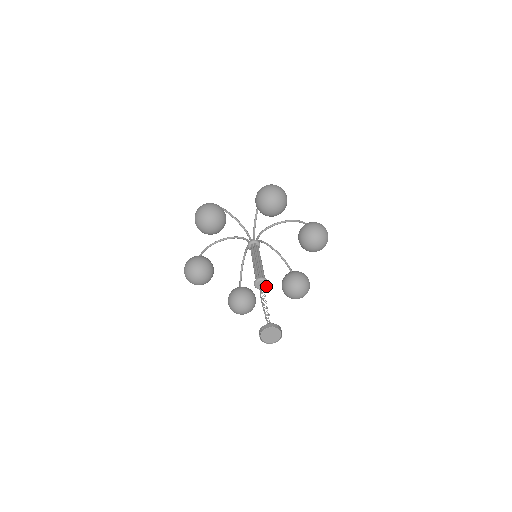
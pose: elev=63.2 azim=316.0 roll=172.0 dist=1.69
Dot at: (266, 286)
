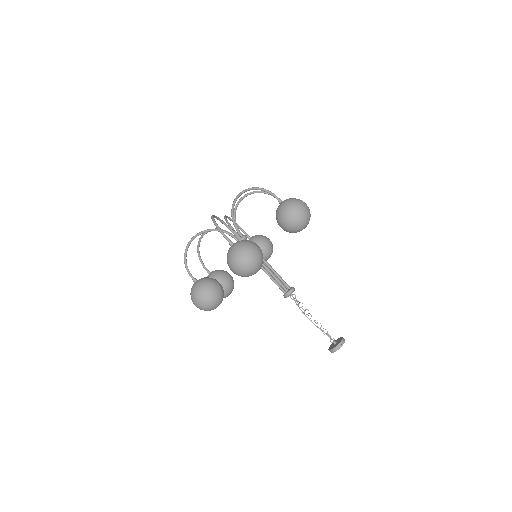
Dot at: (294, 290)
